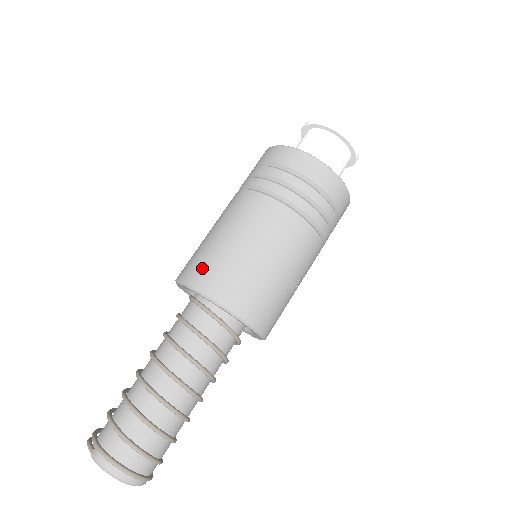
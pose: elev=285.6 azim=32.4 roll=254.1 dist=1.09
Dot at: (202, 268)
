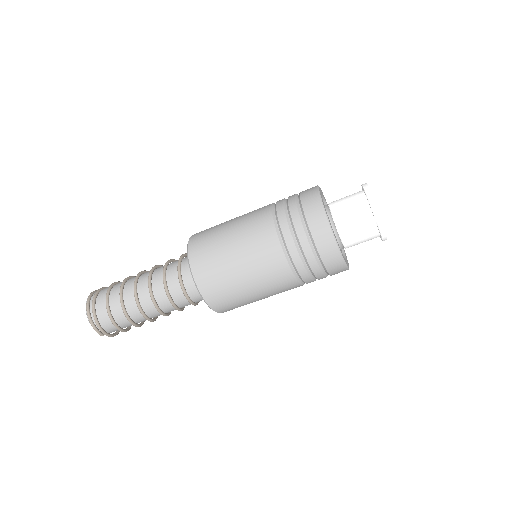
Dot at: (229, 306)
